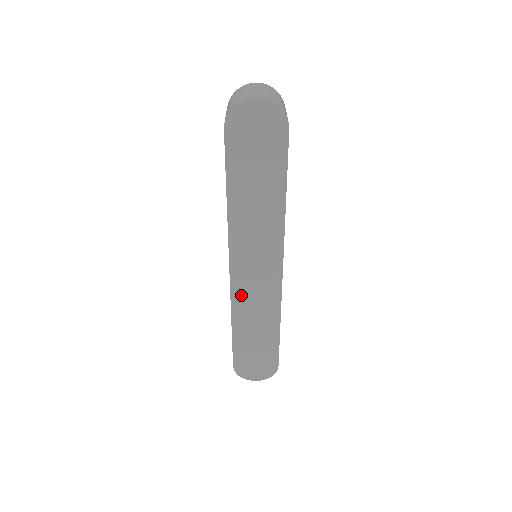
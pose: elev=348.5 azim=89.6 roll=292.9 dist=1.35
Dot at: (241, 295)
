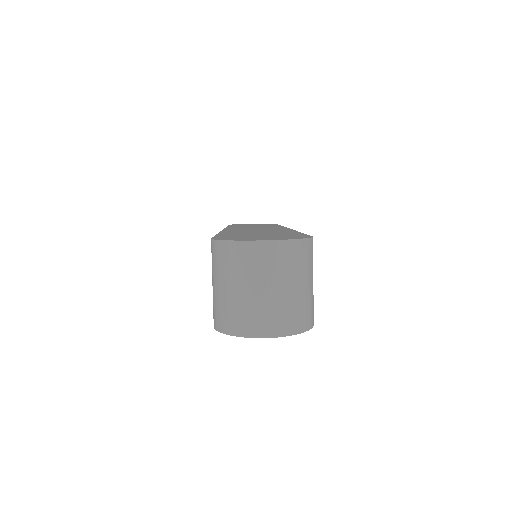
Dot at: occluded
